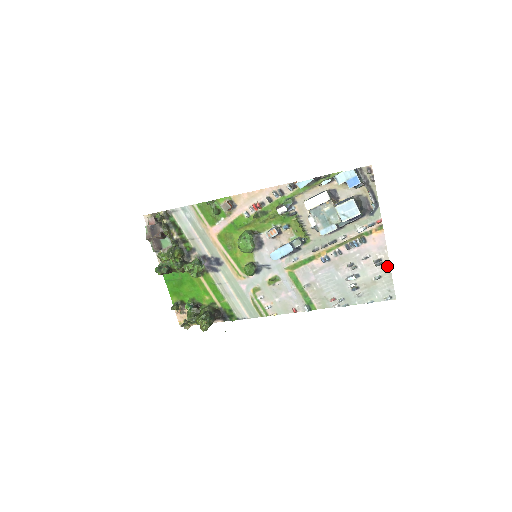
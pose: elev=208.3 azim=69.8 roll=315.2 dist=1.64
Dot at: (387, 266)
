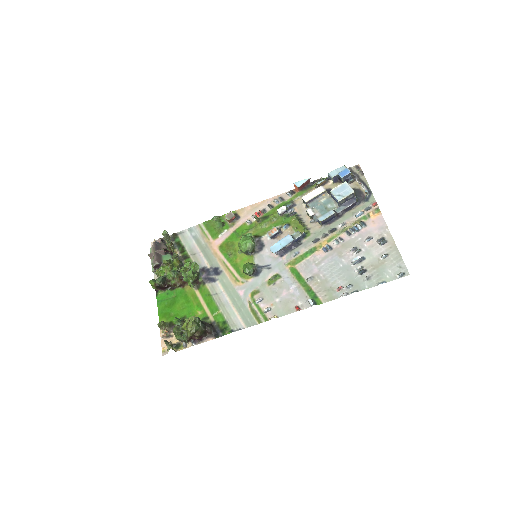
Dot at: (392, 243)
